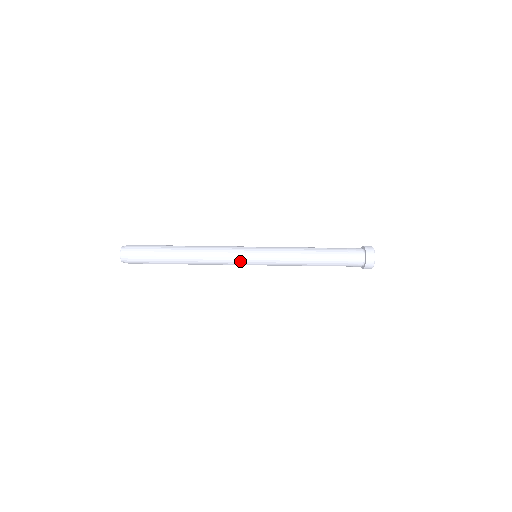
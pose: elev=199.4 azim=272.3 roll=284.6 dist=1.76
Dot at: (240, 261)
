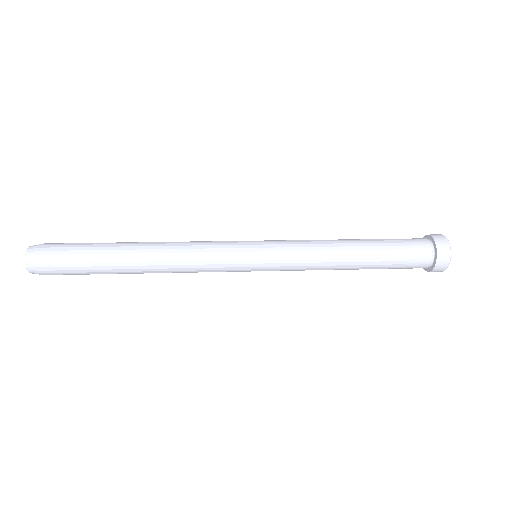
Dot at: (230, 270)
